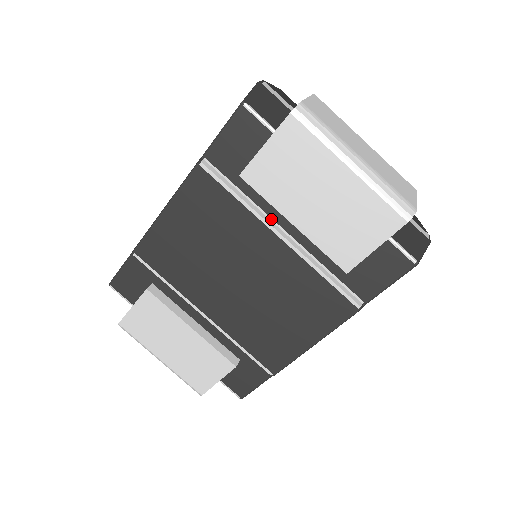
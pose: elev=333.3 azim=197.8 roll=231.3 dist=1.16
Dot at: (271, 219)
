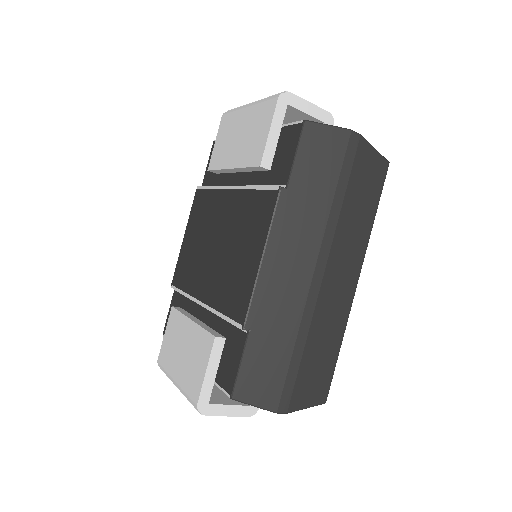
Dot at: occluded
